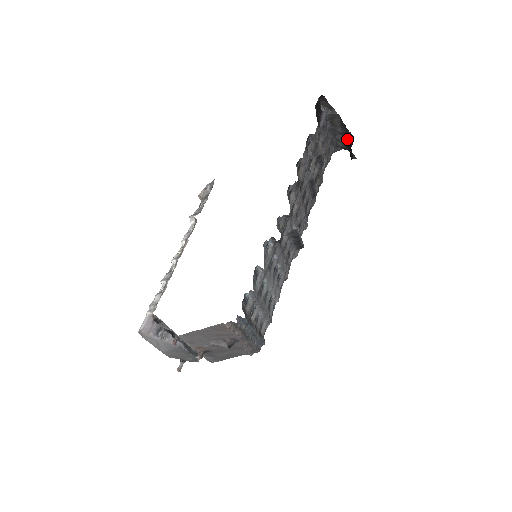
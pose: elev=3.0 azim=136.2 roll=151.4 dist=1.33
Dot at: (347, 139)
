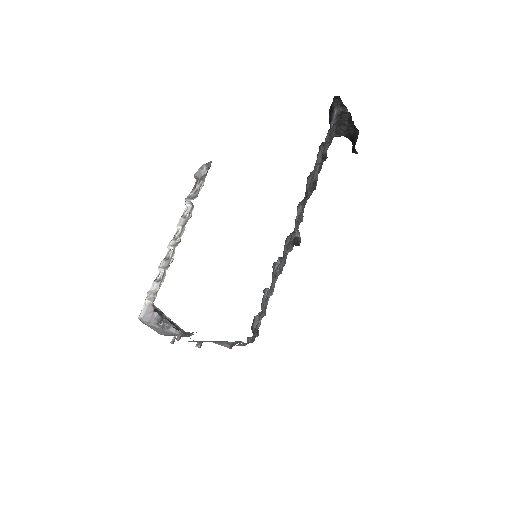
Dot at: (351, 131)
